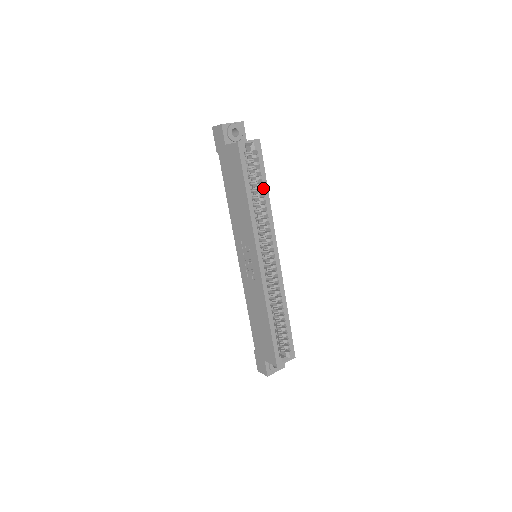
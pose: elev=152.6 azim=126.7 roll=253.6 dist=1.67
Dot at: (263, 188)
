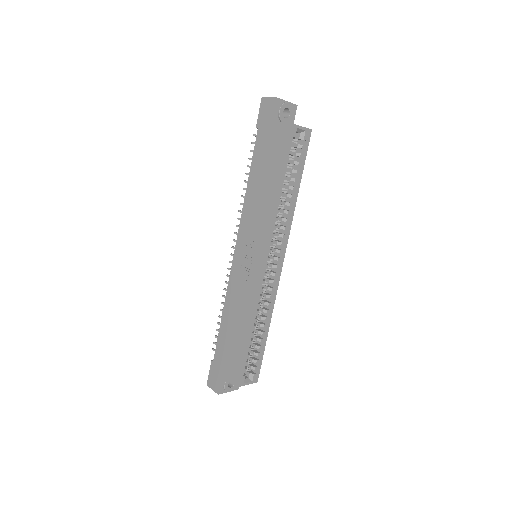
Dot at: (295, 184)
